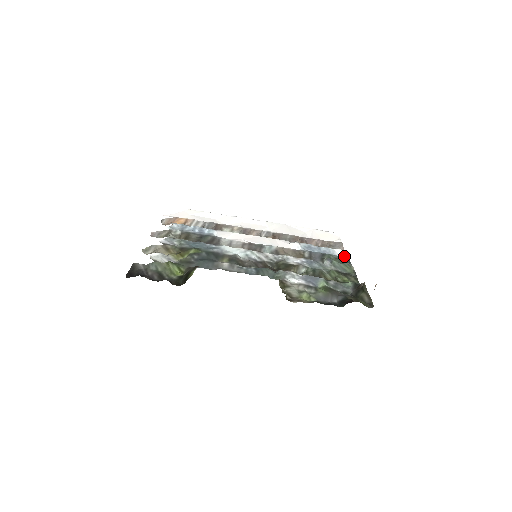
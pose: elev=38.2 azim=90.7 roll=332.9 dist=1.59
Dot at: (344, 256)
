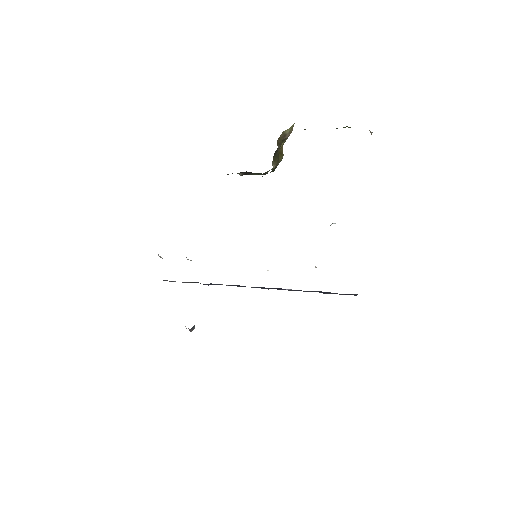
Dot at: occluded
